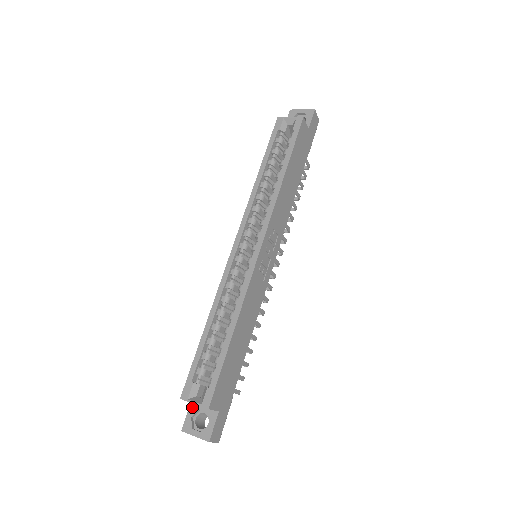
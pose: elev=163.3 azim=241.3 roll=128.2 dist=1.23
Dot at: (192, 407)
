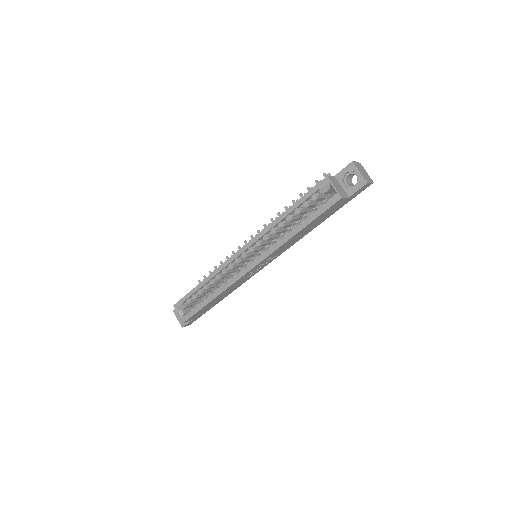
Dot at: occluded
